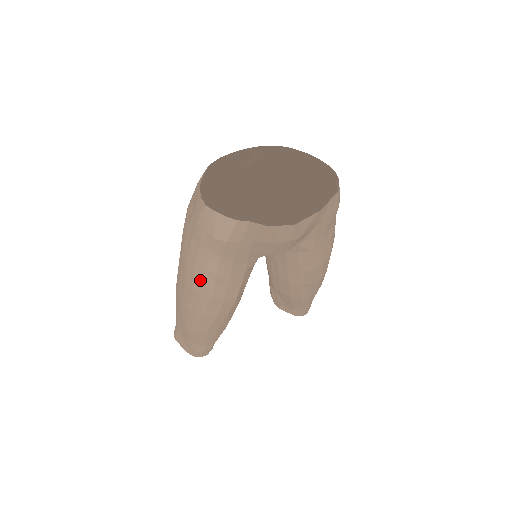
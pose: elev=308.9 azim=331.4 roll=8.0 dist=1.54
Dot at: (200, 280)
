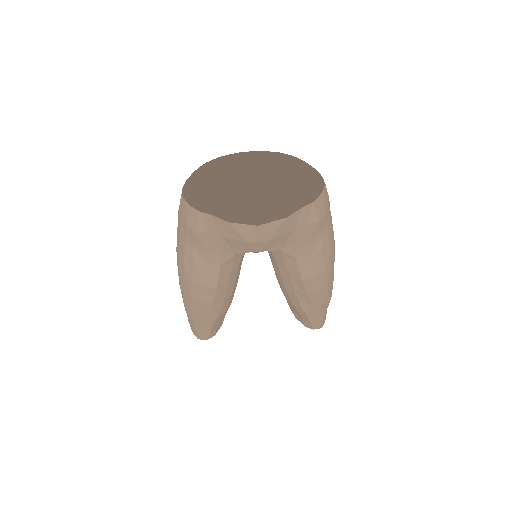
Dot at: (183, 263)
